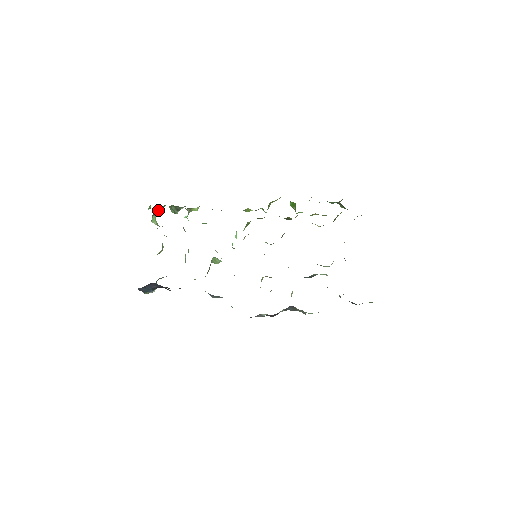
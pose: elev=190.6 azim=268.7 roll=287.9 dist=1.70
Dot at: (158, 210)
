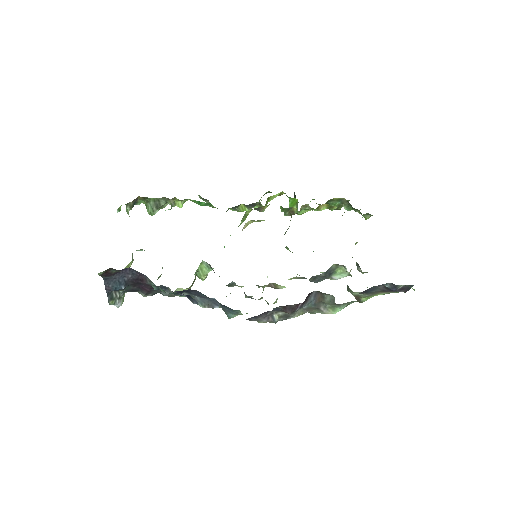
Dot at: (133, 202)
